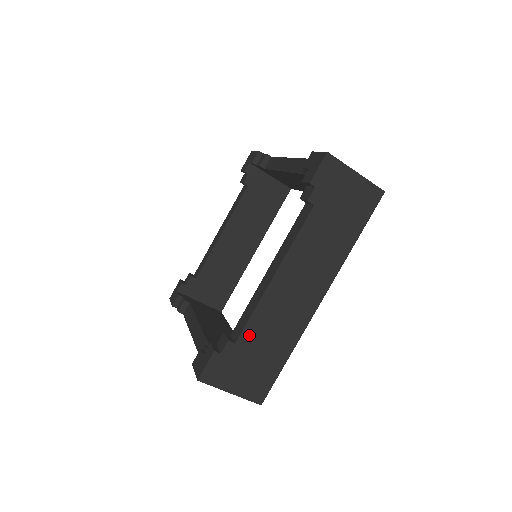
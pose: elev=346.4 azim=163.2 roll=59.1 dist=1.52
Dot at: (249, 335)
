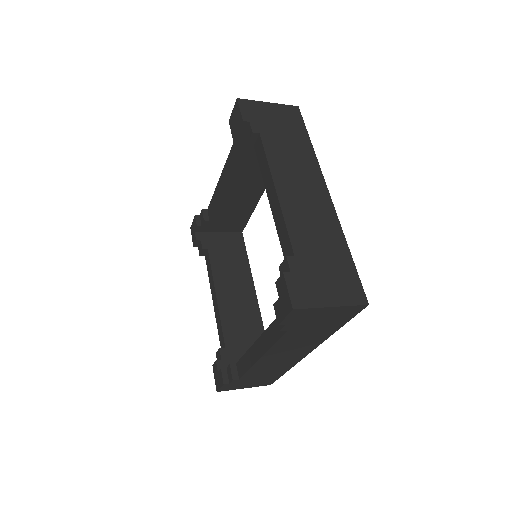
Dot at: (249, 375)
